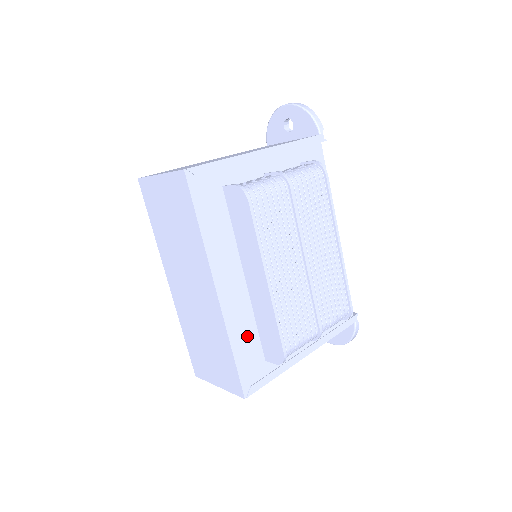
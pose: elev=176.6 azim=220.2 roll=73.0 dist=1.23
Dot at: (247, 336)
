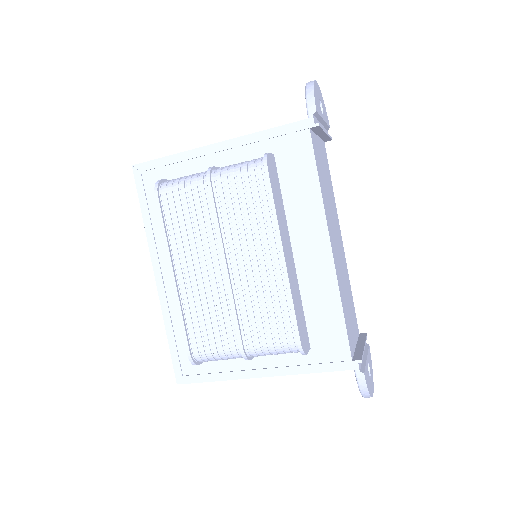
Dot at: occluded
